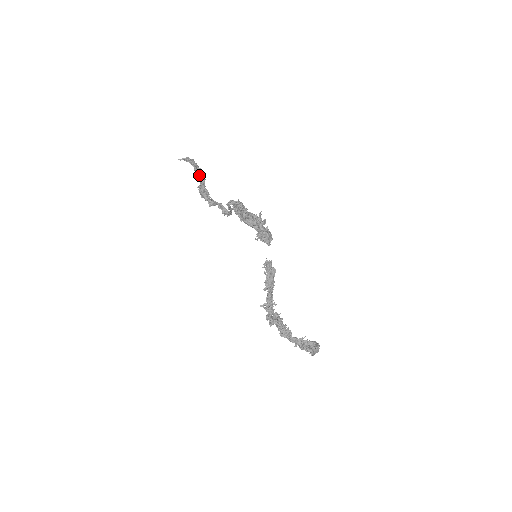
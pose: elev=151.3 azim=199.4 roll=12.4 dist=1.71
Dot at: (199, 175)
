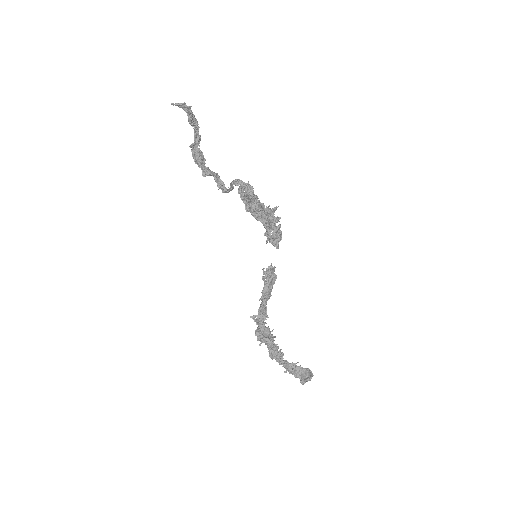
Dot at: (193, 128)
